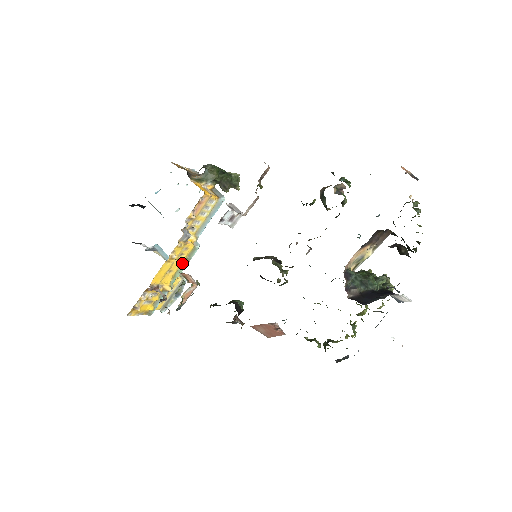
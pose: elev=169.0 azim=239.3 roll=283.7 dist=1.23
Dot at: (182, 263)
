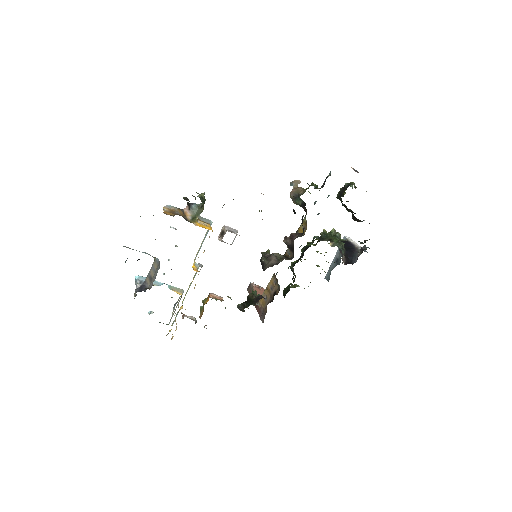
Dot at: (189, 285)
